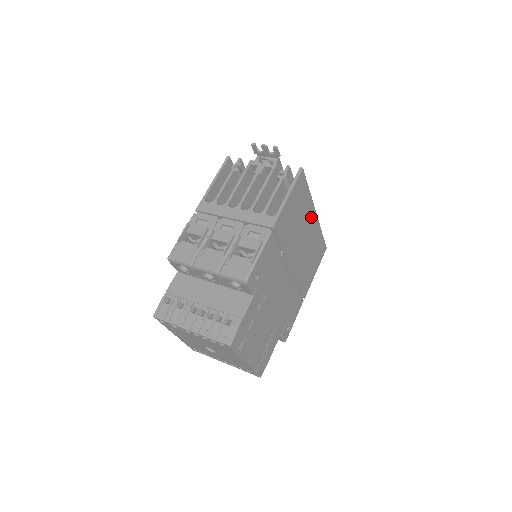
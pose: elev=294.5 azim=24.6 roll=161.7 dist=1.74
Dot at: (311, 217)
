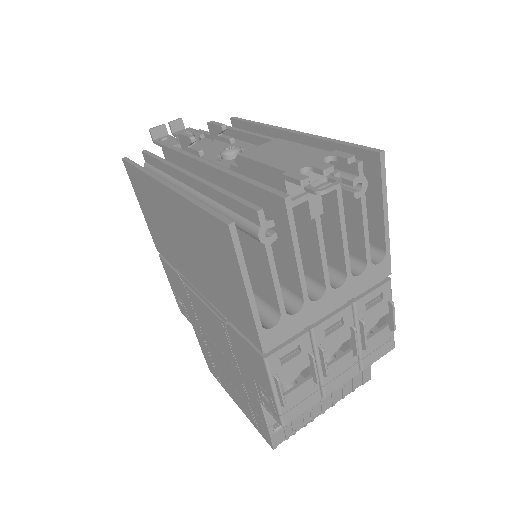
Dot at: occluded
